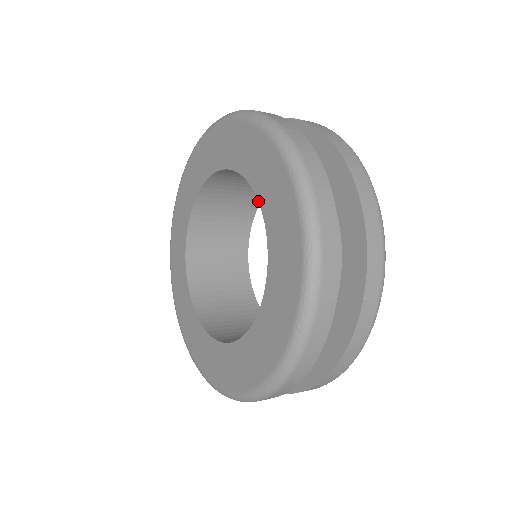
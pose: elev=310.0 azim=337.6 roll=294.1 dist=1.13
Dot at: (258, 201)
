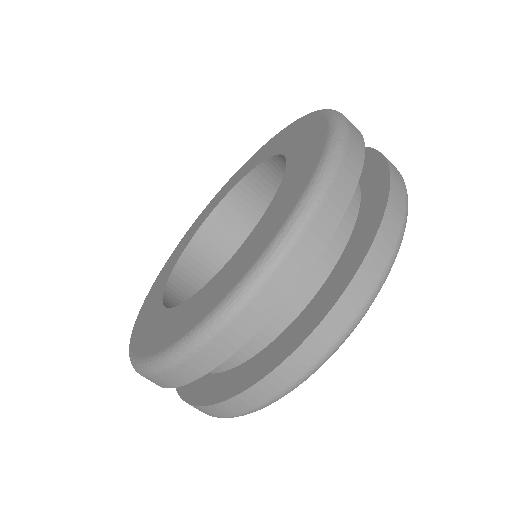
Dot at: (285, 156)
